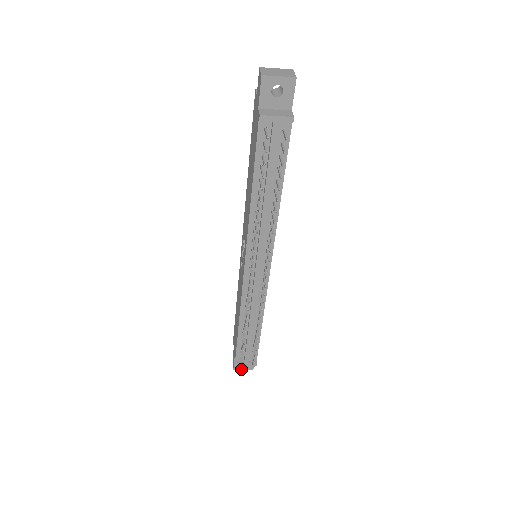
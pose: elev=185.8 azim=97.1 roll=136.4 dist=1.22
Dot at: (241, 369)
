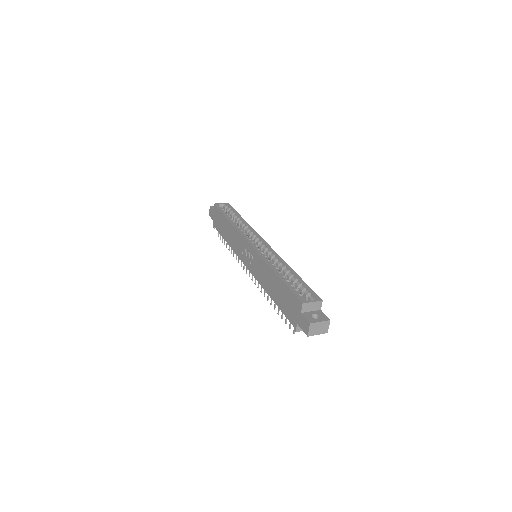
Dot at: occluded
